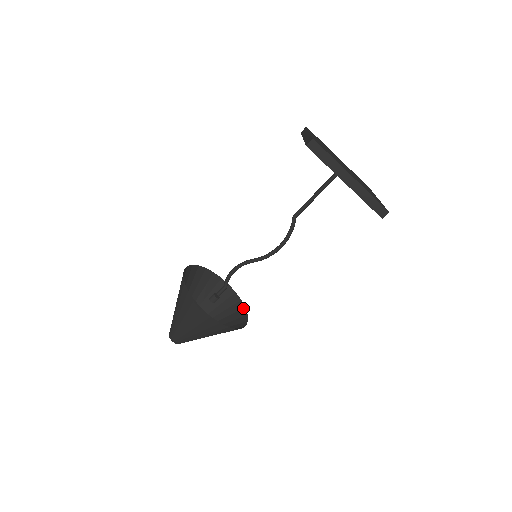
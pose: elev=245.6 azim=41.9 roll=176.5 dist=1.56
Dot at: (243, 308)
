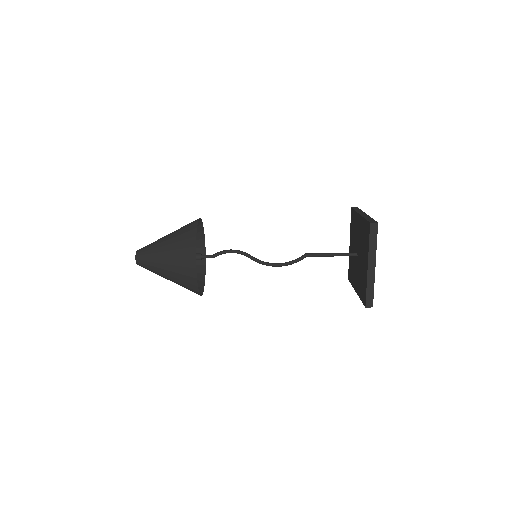
Dot at: (203, 281)
